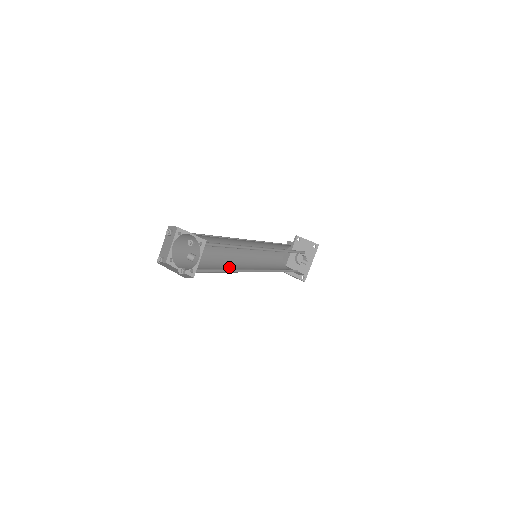
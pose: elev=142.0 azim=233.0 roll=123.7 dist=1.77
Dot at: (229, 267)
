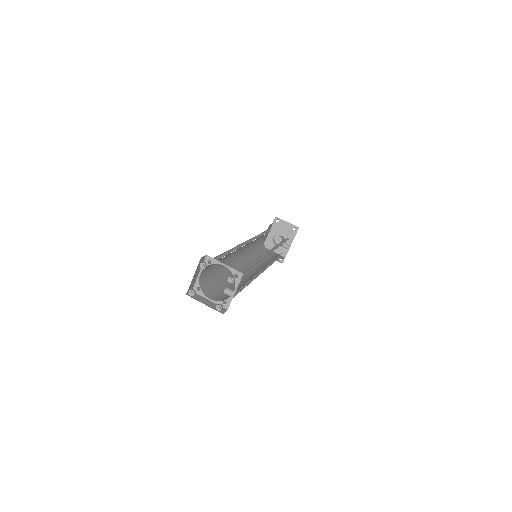
Dot at: occluded
